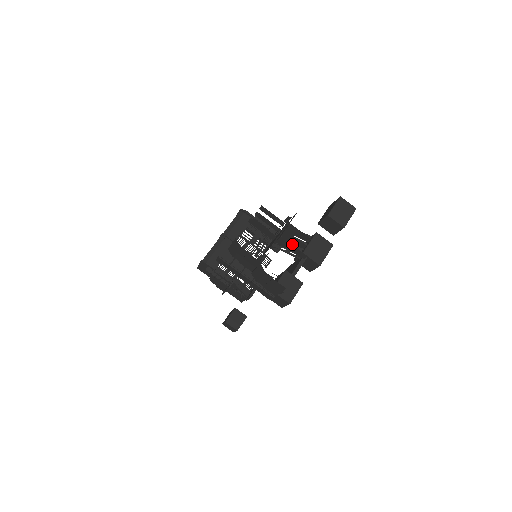
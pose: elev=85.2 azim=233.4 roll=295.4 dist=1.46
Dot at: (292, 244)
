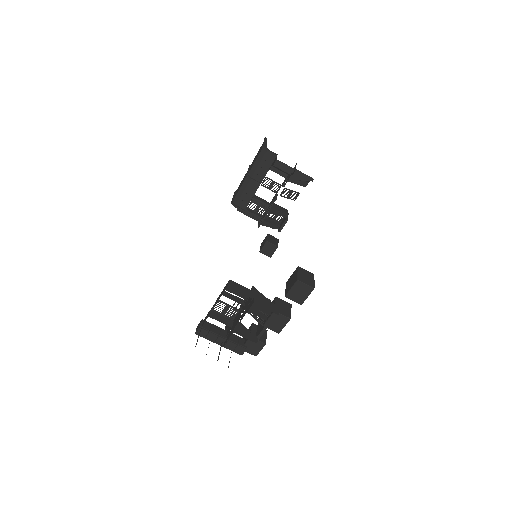
Dot at: (257, 311)
